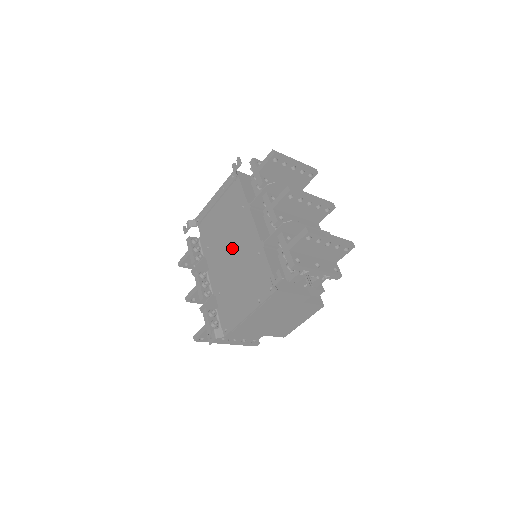
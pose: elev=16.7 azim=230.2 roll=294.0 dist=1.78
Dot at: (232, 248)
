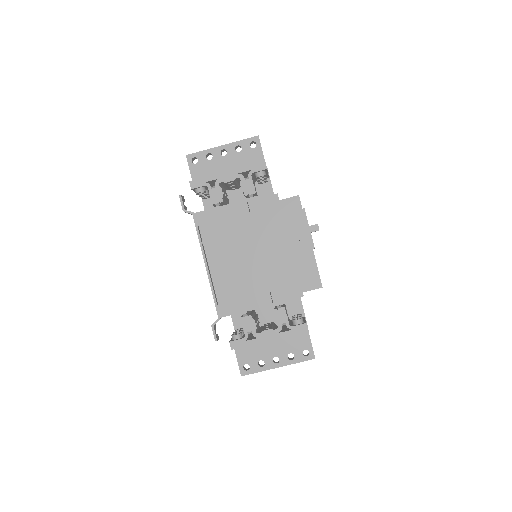
Dot at: occluded
